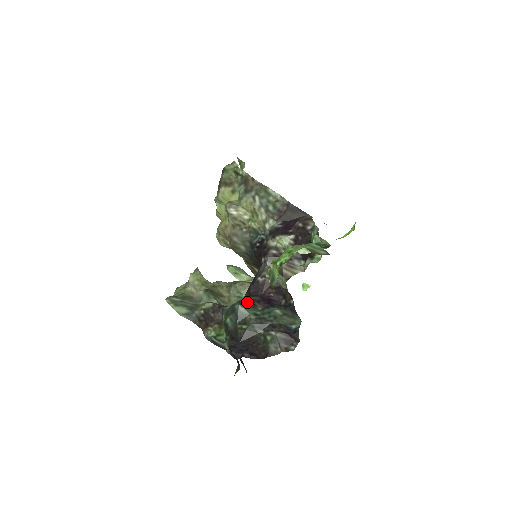
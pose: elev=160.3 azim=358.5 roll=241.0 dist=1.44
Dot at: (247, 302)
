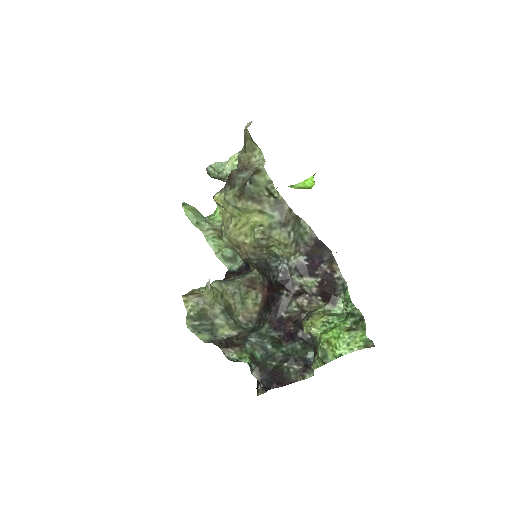
Dot at: (277, 342)
